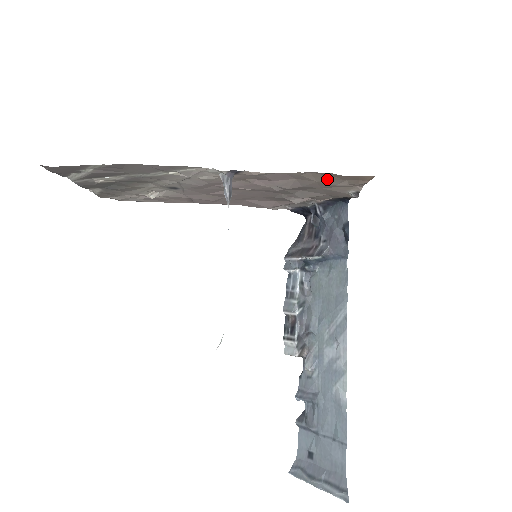
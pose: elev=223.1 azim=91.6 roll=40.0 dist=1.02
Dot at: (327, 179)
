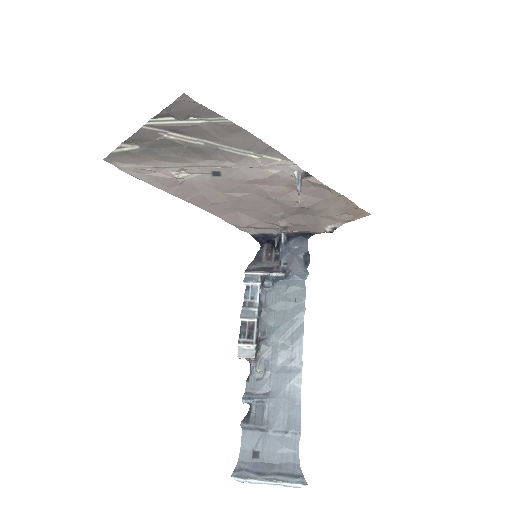
Dot at: (339, 208)
